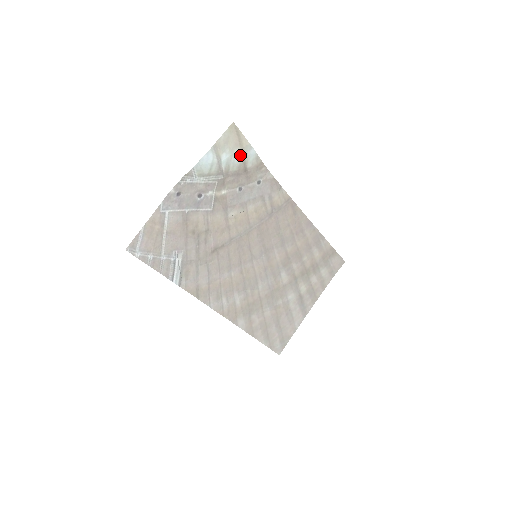
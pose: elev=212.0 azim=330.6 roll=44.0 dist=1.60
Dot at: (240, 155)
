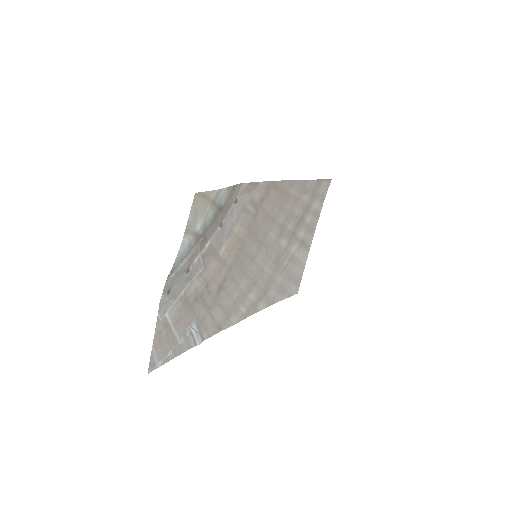
Dot at: (212, 207)
